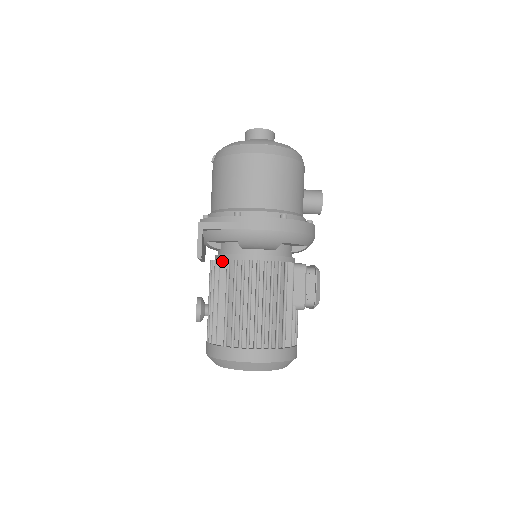
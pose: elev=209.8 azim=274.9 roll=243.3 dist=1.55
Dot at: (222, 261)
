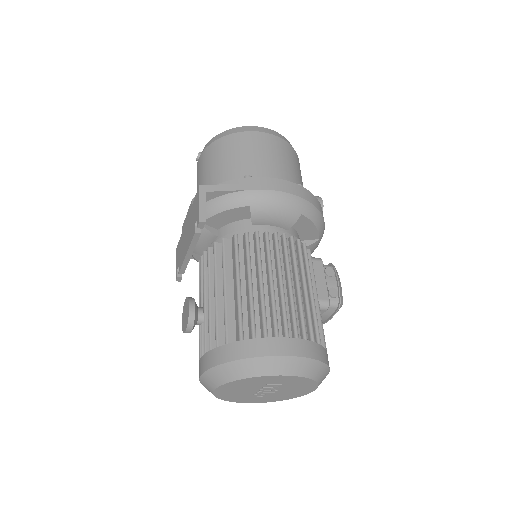
Dot at: (226, 240)
